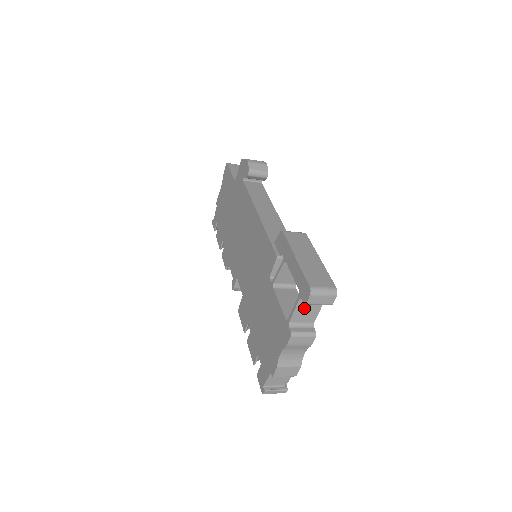
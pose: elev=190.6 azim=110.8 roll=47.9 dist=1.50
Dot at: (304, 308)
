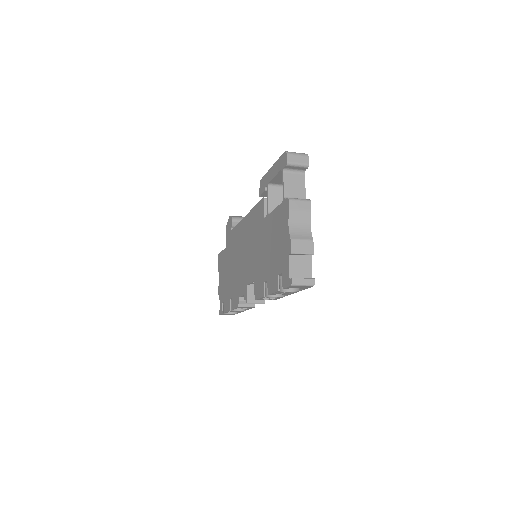
Dot at: (291, 182)
